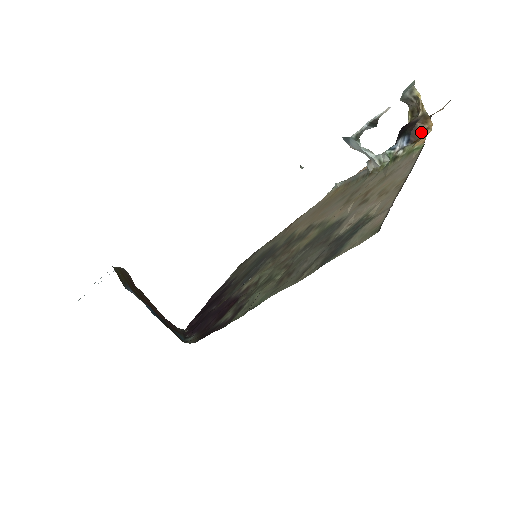
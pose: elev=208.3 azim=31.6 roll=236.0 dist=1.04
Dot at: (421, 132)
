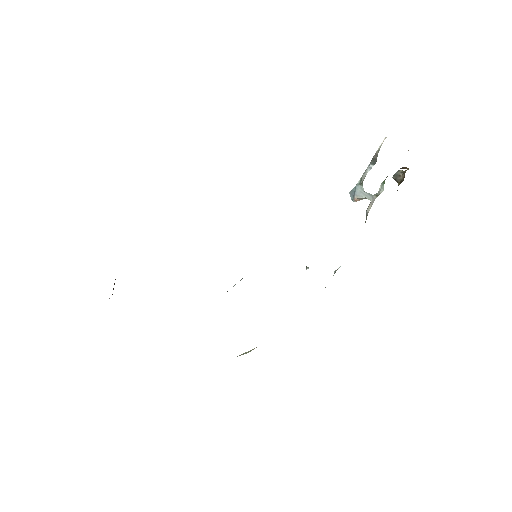
Dot at: (406, 168)
